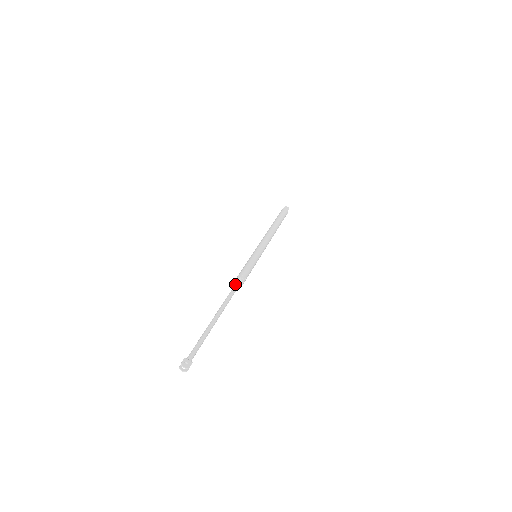
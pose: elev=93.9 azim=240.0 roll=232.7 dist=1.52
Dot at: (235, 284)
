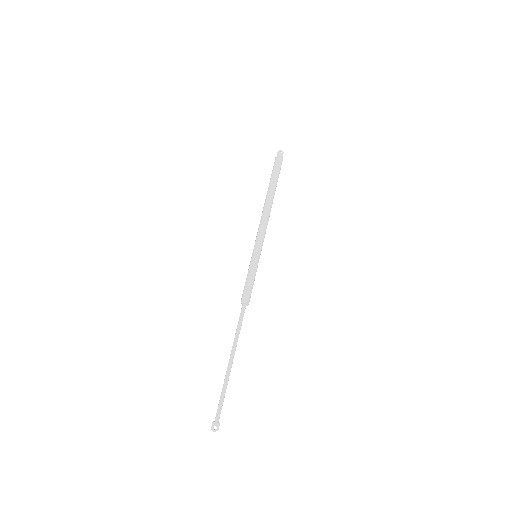
Dot at: (241, 310)
